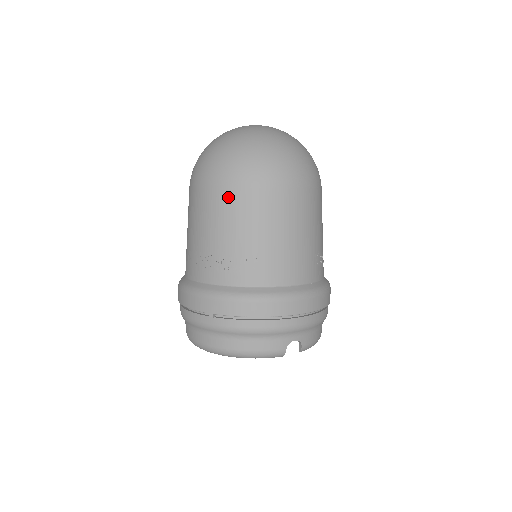
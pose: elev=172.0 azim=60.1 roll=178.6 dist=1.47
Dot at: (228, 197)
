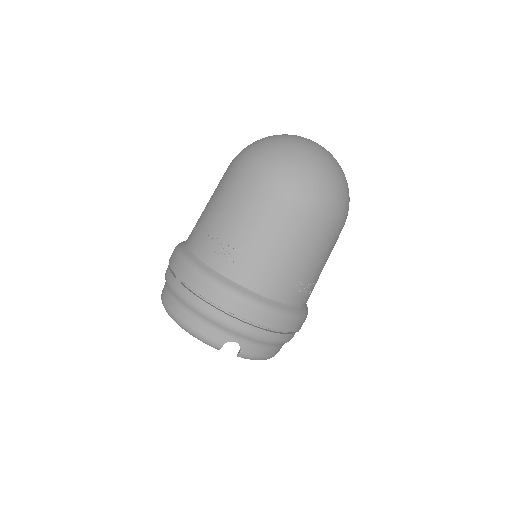
Dot at: (243, 187)
